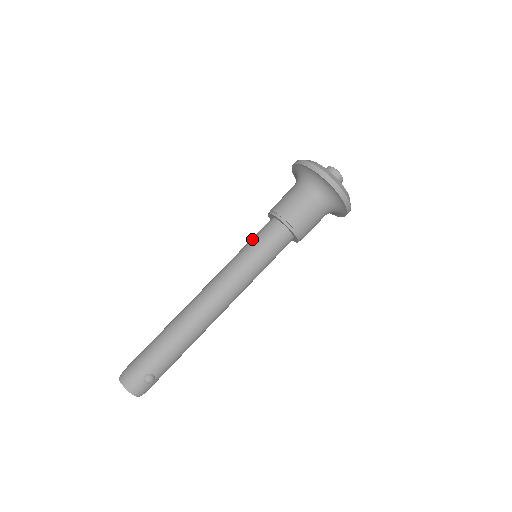
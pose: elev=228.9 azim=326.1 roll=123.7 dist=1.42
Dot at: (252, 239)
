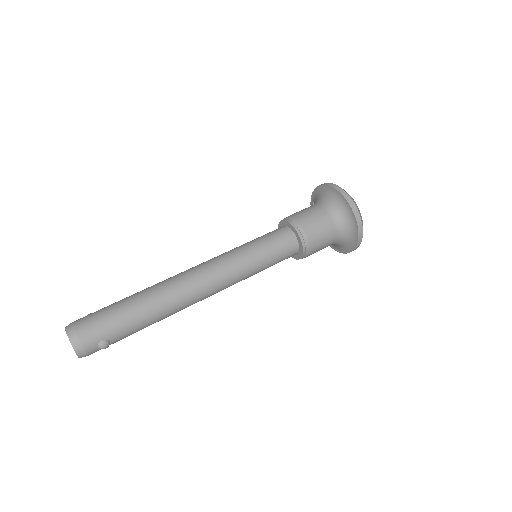
Dot at: (263, 239)
